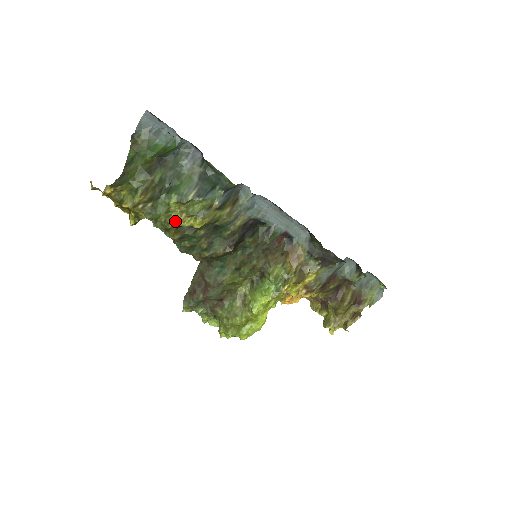
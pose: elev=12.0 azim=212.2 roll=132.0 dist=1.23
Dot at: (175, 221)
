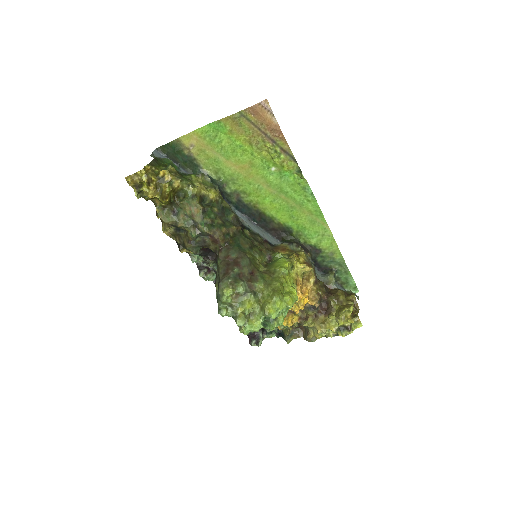
Dot at: (198, 188)
